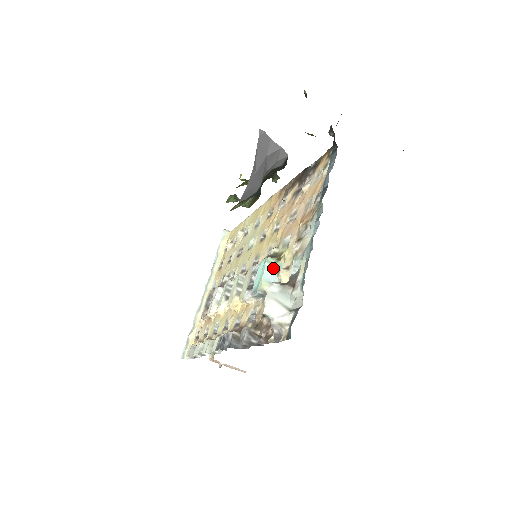
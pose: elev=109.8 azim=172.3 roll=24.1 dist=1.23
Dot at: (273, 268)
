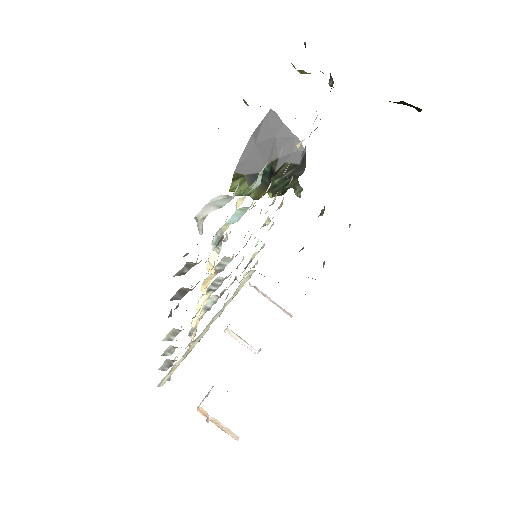
Dot at: (241, 212)
